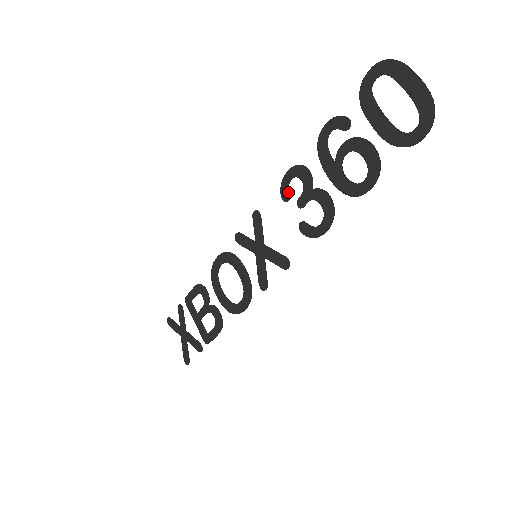
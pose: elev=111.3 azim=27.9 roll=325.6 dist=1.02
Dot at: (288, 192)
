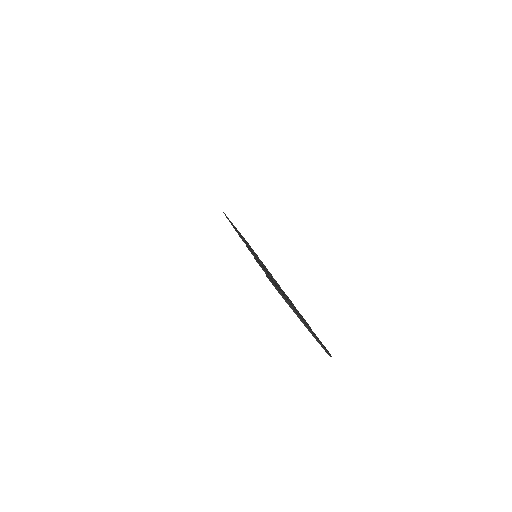
Dot at: occluded
